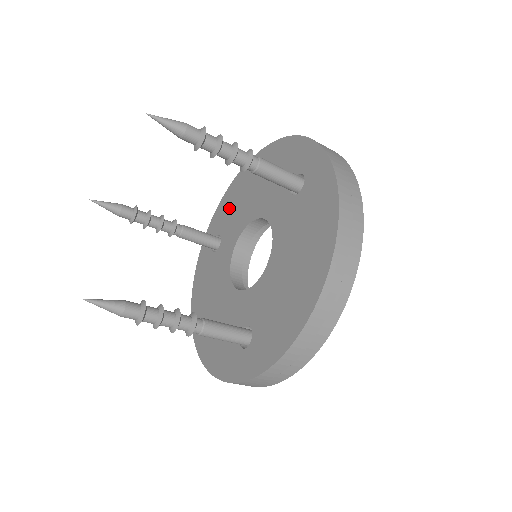
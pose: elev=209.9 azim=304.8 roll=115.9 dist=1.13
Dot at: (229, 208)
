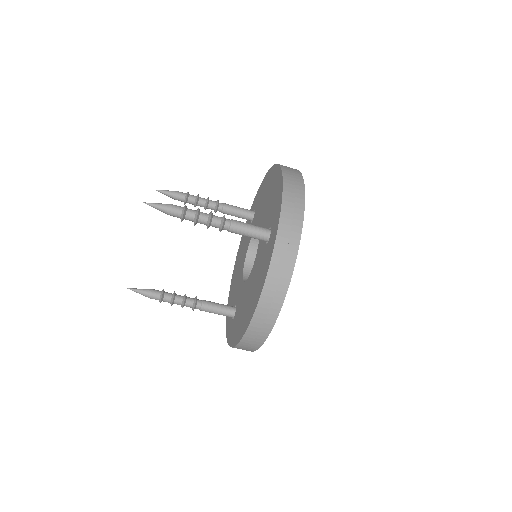
Dot at: (232, 300)
